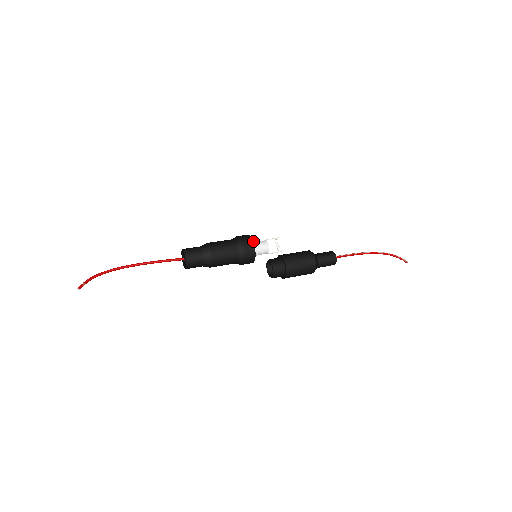
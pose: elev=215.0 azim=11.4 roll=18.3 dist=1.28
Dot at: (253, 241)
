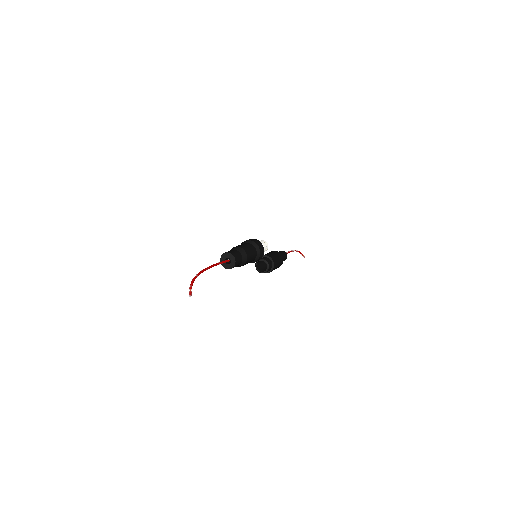
Dot at: occluded
